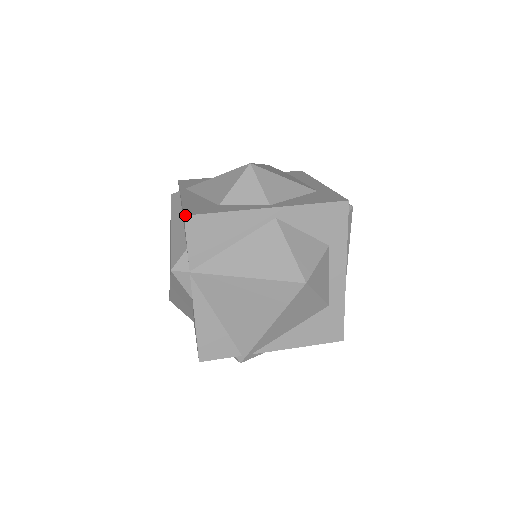
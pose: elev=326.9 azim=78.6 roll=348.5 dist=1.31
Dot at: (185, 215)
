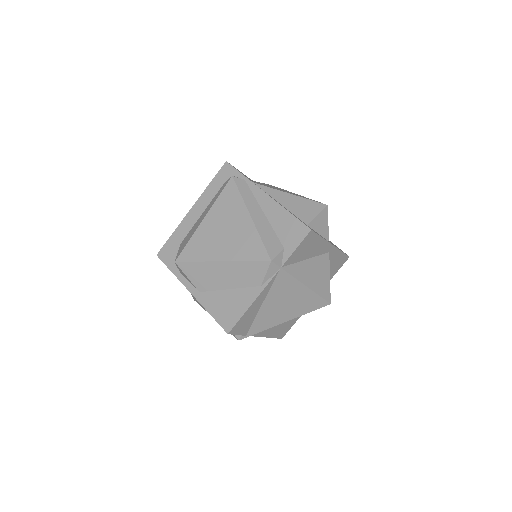
Dot at: occluded
